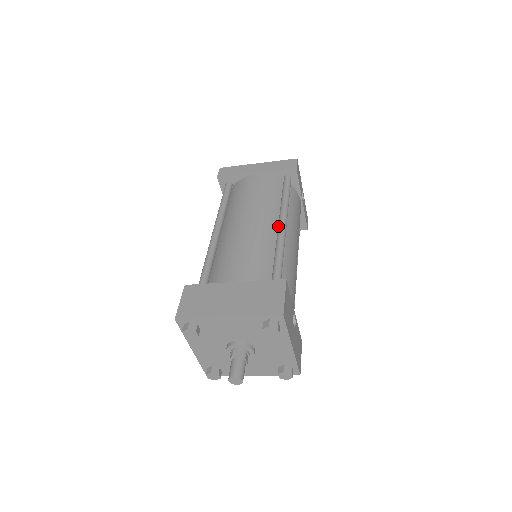
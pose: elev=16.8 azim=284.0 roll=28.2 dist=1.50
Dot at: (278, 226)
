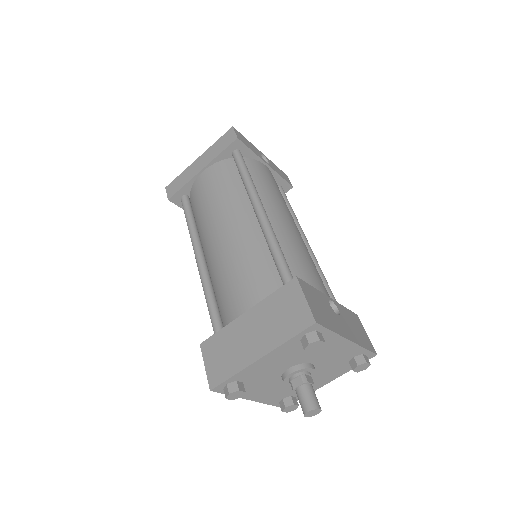
Dot at: (256, 216)
